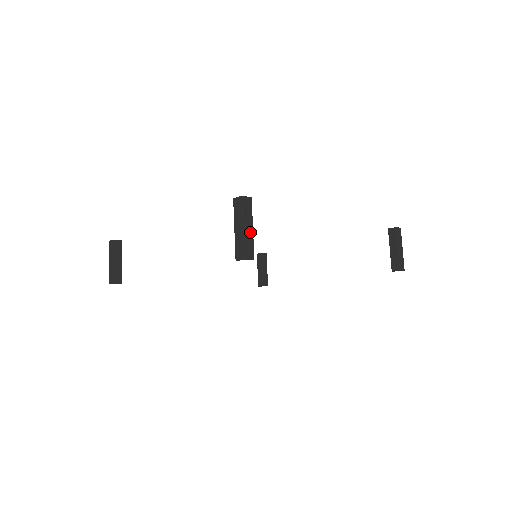
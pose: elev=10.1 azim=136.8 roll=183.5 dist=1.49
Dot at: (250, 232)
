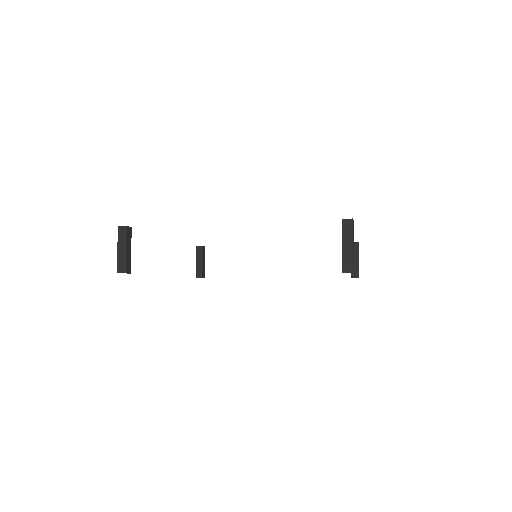
Dot at: (123, 252)
